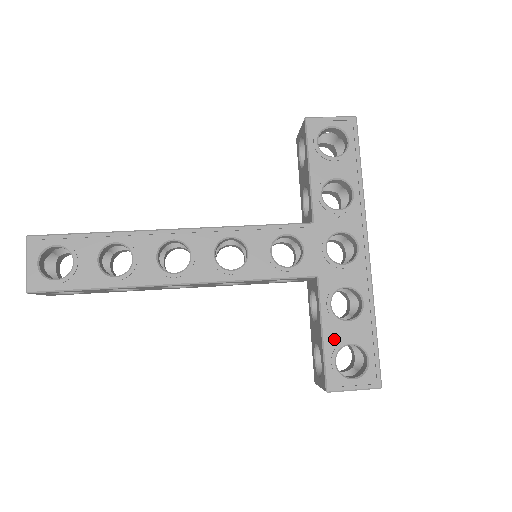
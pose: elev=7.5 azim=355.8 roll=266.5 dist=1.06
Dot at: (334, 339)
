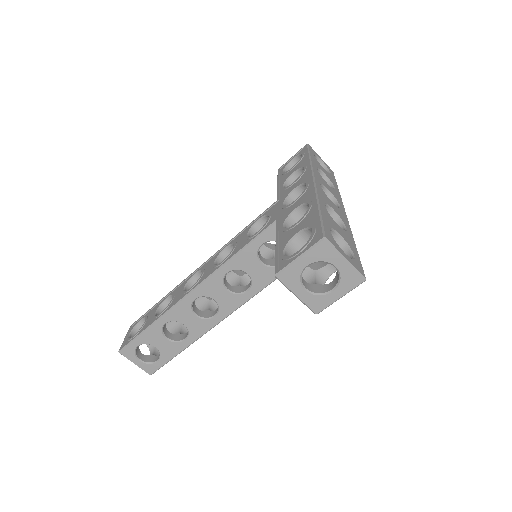
Dot at: (285, 241)
